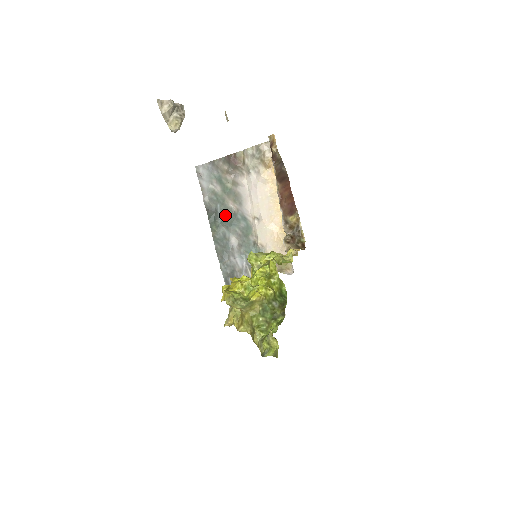
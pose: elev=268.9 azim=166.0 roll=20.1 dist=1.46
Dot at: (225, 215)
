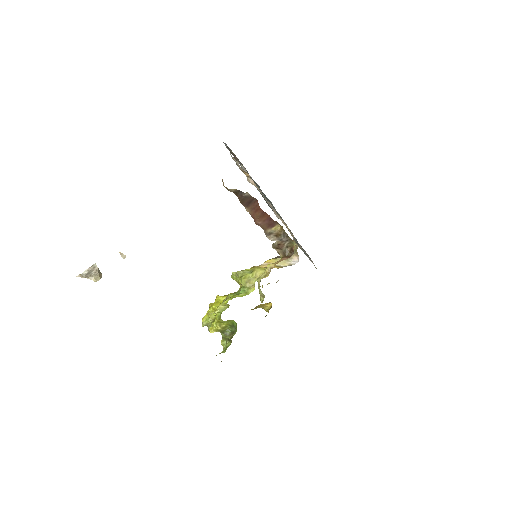
Dot at: occluded
